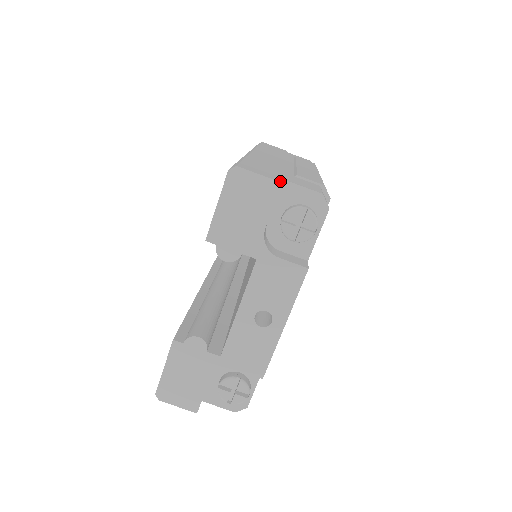
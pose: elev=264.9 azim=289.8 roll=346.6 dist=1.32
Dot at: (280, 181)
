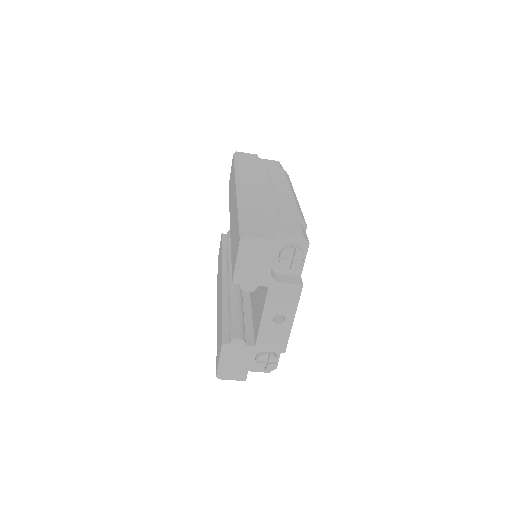
Dot at: (275, 239)
